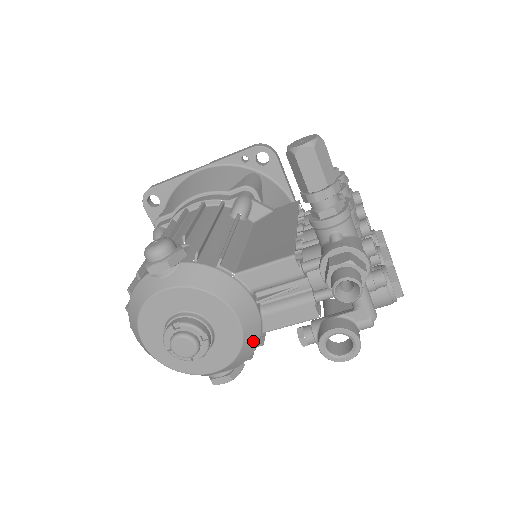
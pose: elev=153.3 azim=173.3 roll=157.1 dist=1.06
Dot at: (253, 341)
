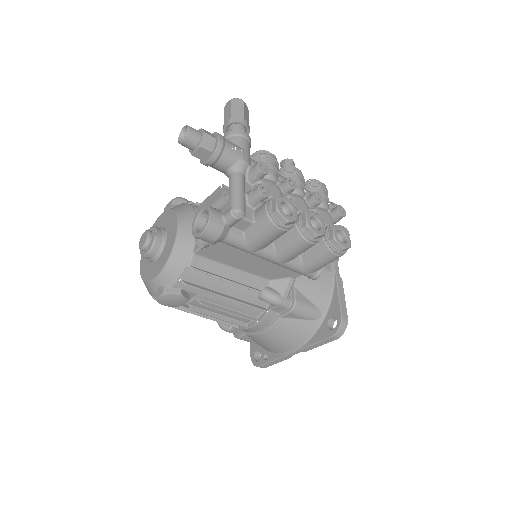
Dot at: (183, 253)
